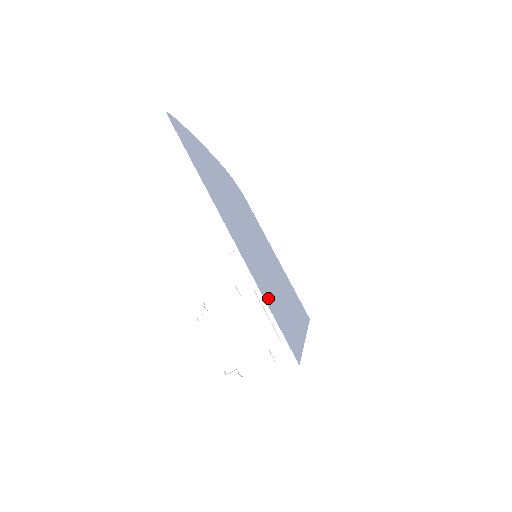
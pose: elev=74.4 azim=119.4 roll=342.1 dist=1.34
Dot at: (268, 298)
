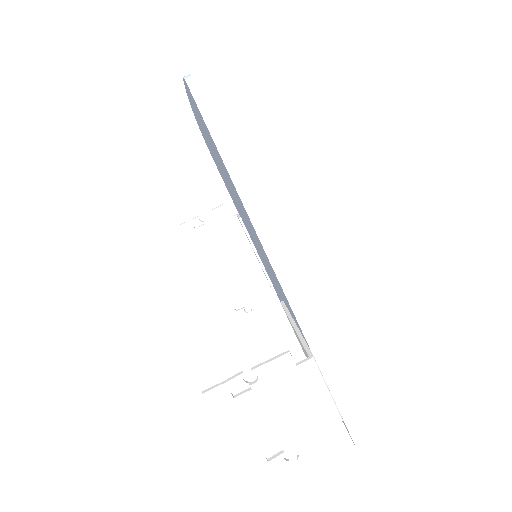
Dot at: occluded
